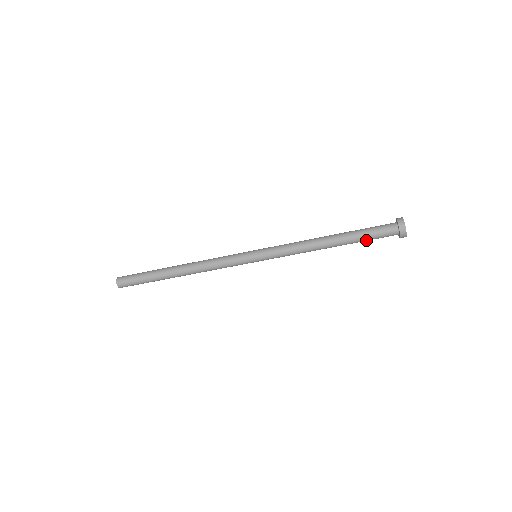
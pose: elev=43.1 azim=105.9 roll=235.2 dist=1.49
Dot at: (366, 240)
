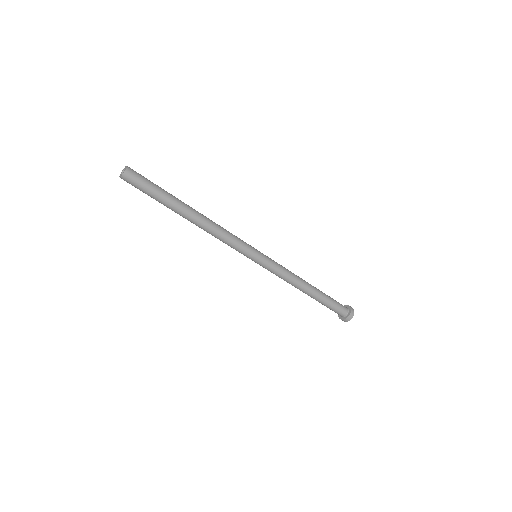
Dot at: occluded
